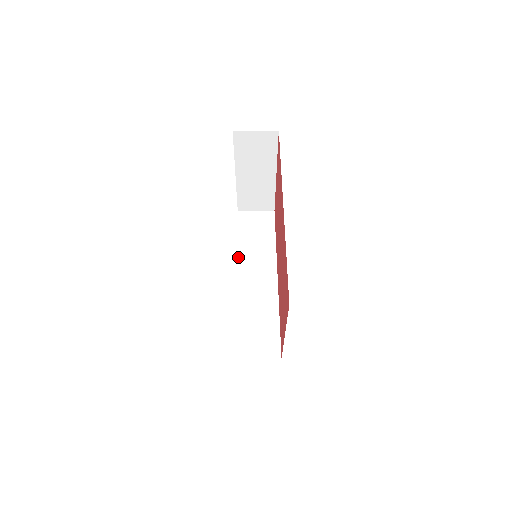
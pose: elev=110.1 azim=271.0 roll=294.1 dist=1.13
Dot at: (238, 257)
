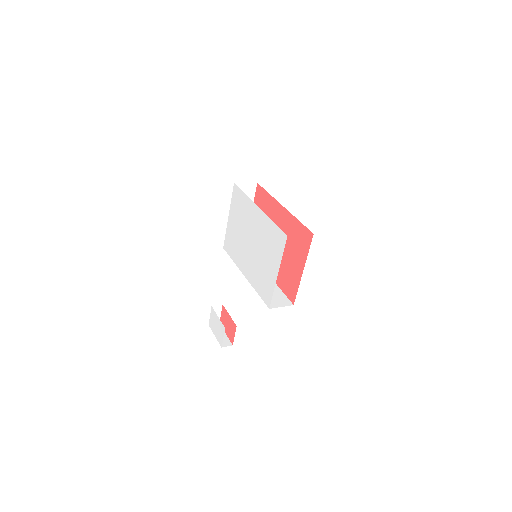
Dot at: (238, 267)
